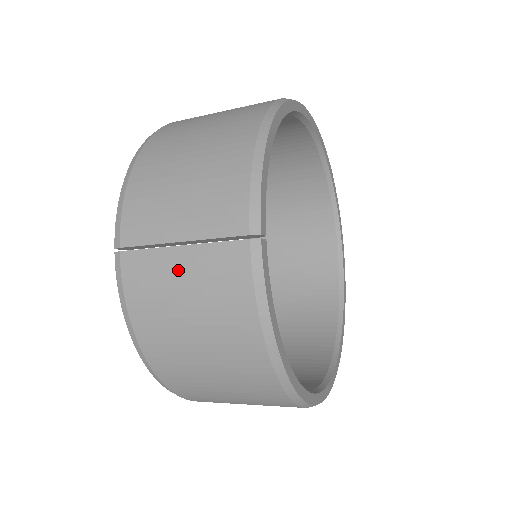
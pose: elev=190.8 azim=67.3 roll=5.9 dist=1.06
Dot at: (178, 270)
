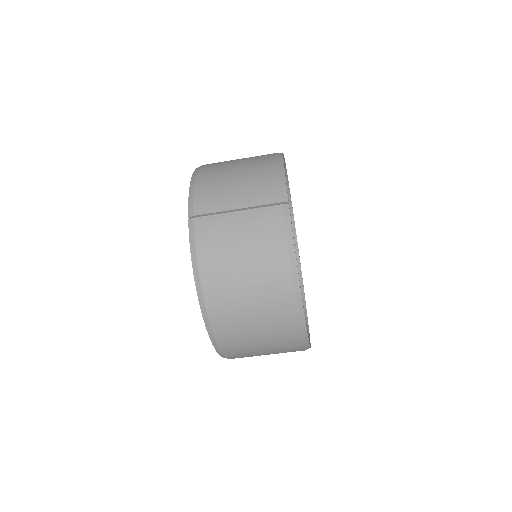
Dot at: (236, 225)
